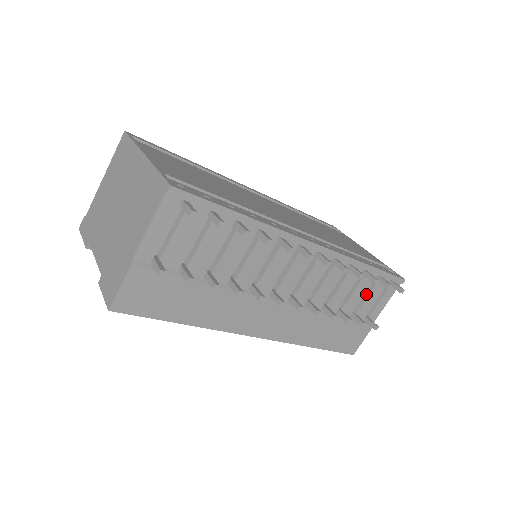
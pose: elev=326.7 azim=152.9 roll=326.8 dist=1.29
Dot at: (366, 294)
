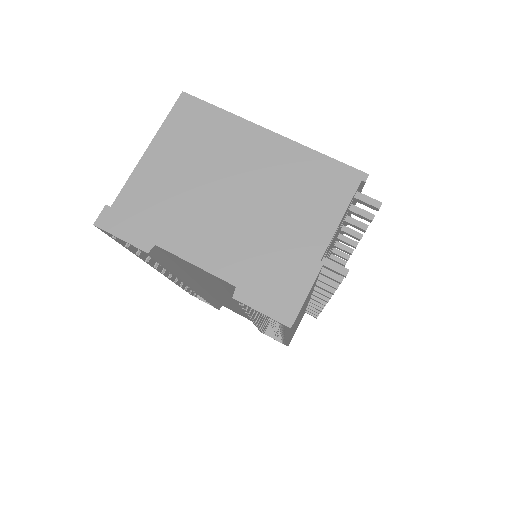
Dot at: occluded
